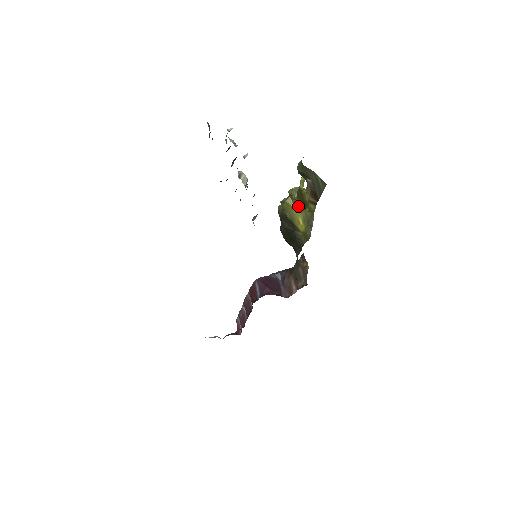
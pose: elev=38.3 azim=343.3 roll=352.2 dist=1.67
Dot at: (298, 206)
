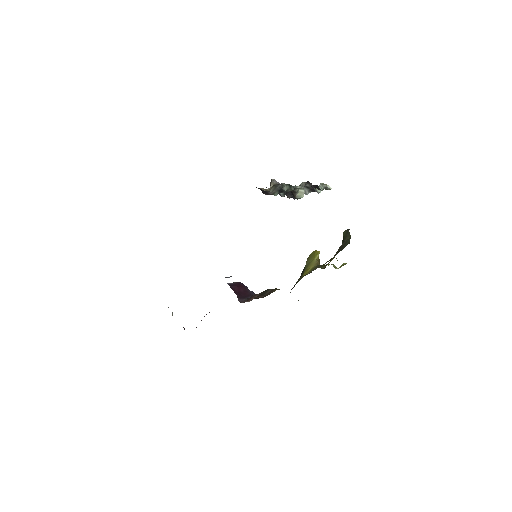
Dot at: occluded
